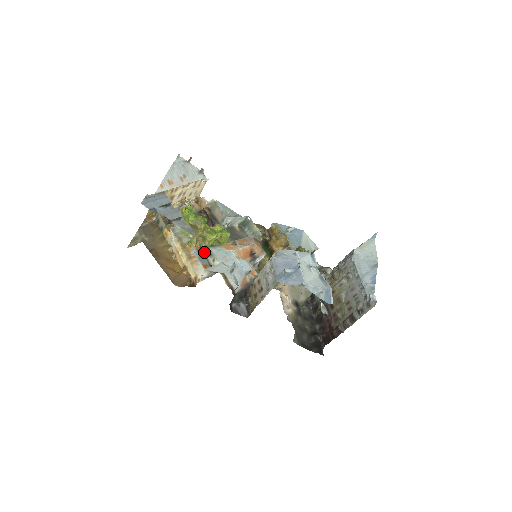
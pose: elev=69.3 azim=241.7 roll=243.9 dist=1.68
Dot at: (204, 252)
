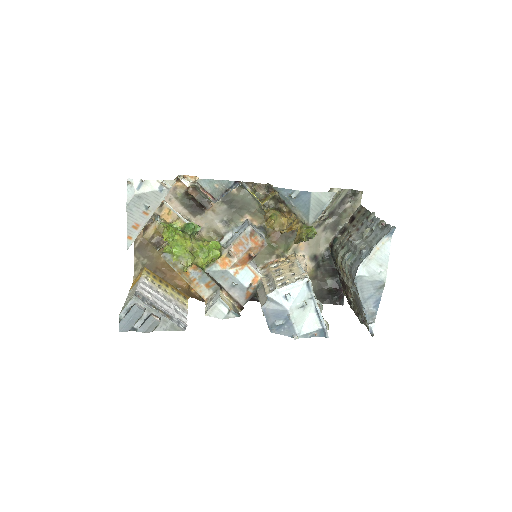
Dot at: (202, 270)
